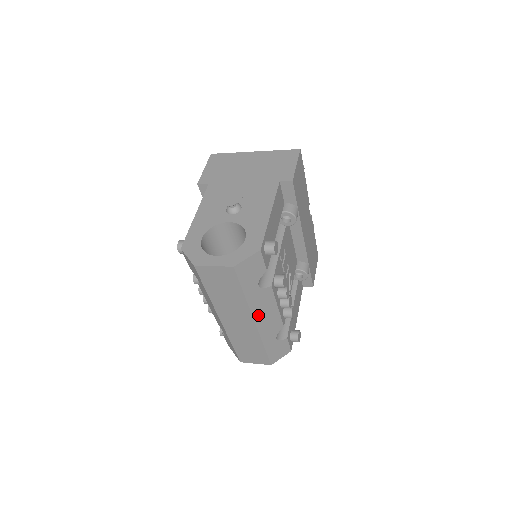
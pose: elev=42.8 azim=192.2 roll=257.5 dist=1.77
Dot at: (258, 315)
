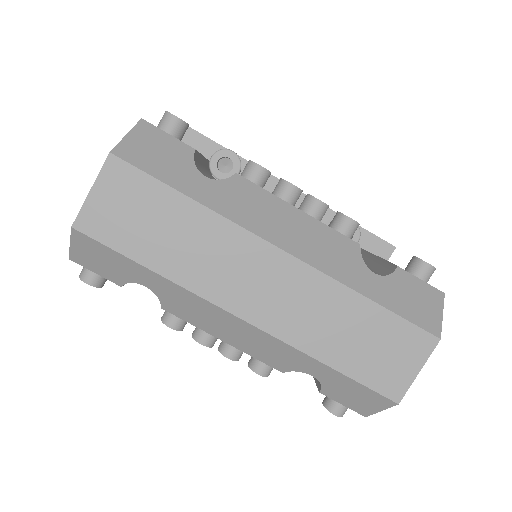
Dot at: (271, 233)
